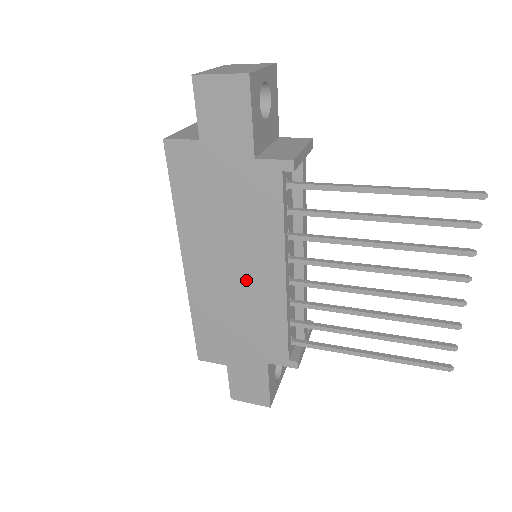
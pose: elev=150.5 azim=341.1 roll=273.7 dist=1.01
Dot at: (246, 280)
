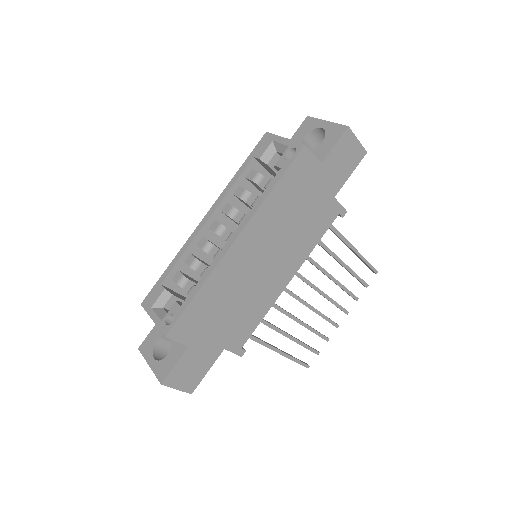
Dot at: (267, 274)
